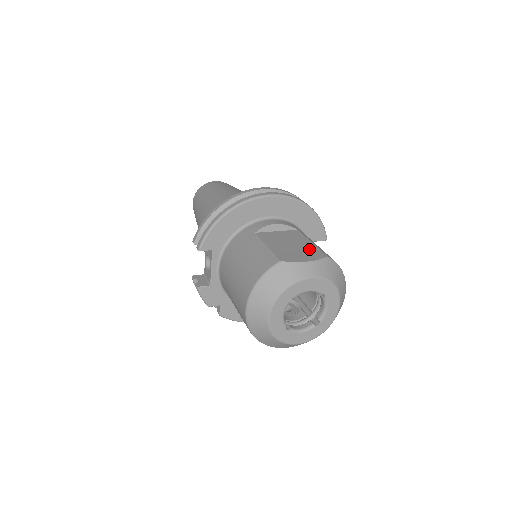
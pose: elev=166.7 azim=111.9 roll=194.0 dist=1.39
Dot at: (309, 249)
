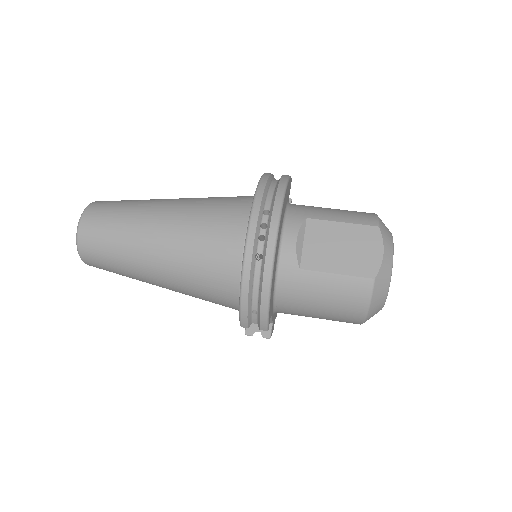
Dot at: (358, 235)
